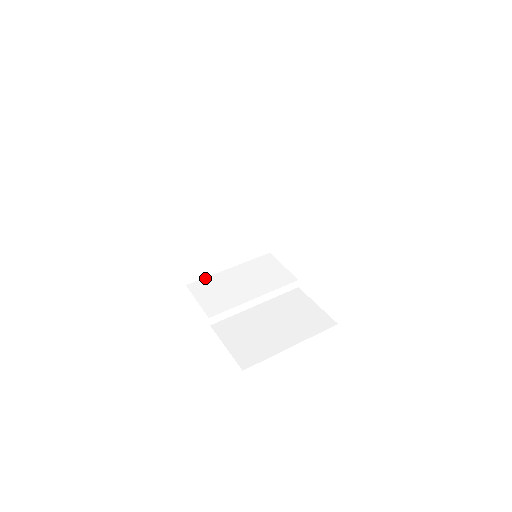
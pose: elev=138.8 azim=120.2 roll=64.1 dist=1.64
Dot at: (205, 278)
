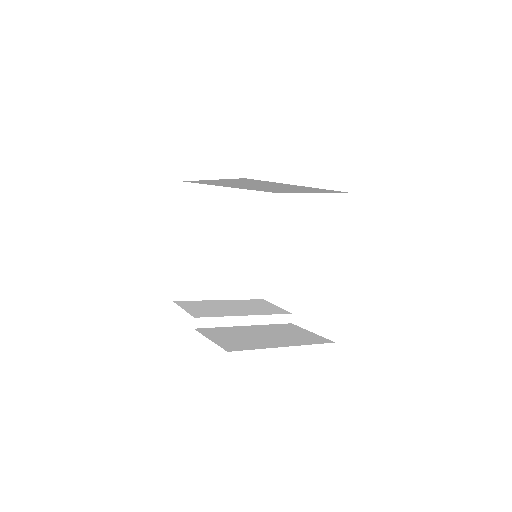
Dot at: (194, 300)
